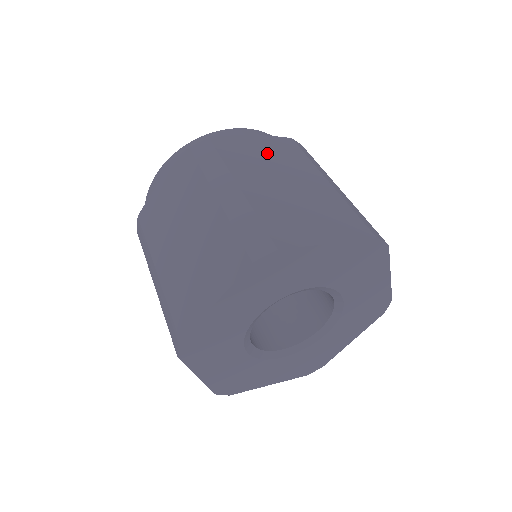
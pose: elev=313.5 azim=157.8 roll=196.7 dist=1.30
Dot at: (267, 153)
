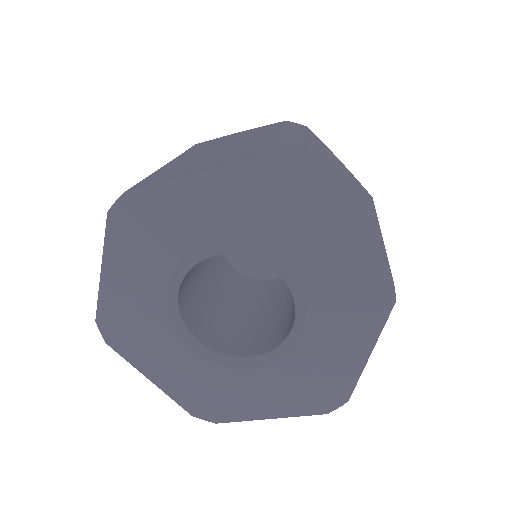
Dot at: (344, 174)
